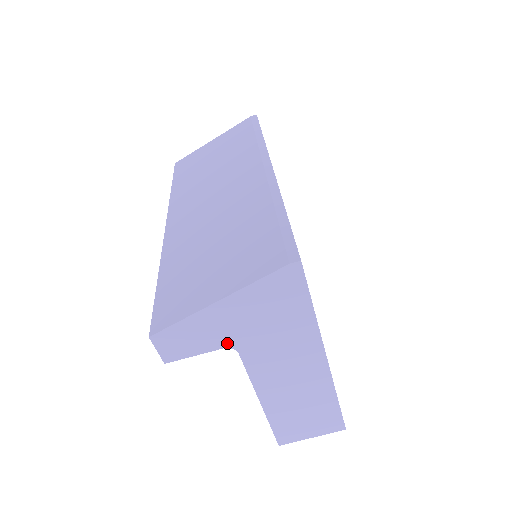
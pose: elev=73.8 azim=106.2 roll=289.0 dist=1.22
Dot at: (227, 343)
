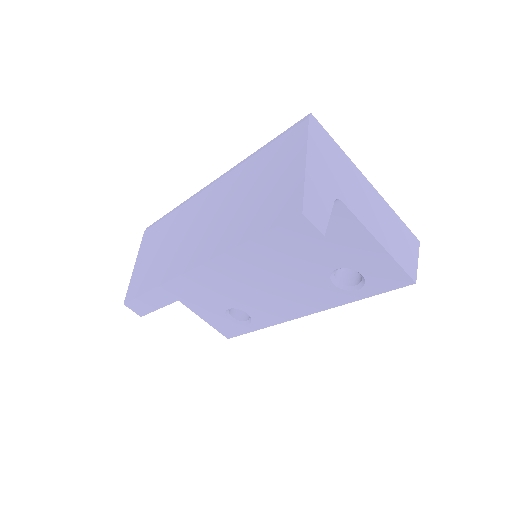
Dot at: (332, 196)
